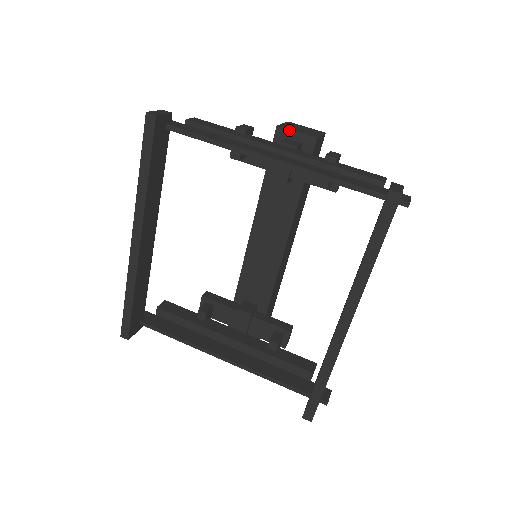
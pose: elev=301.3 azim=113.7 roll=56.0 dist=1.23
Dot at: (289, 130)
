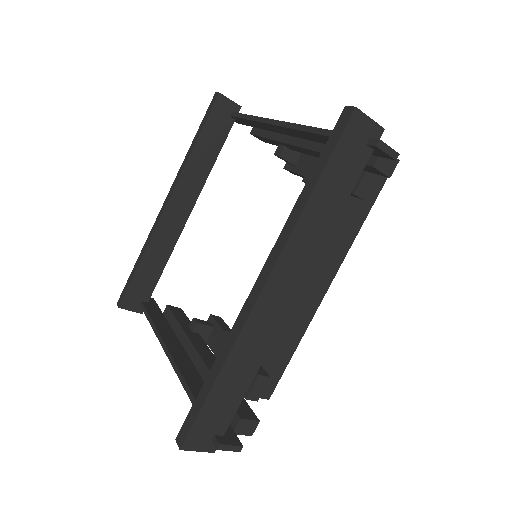
Dot at: occluded
